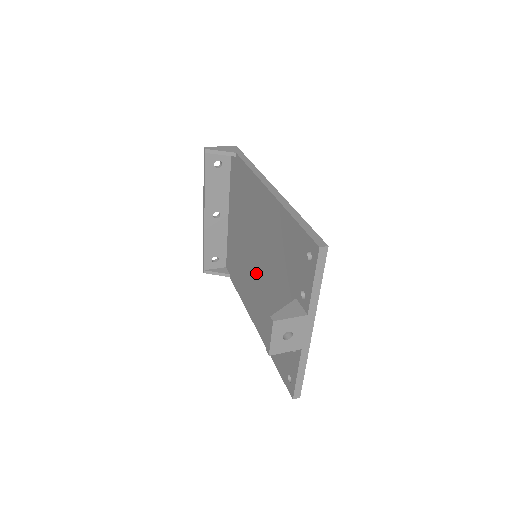
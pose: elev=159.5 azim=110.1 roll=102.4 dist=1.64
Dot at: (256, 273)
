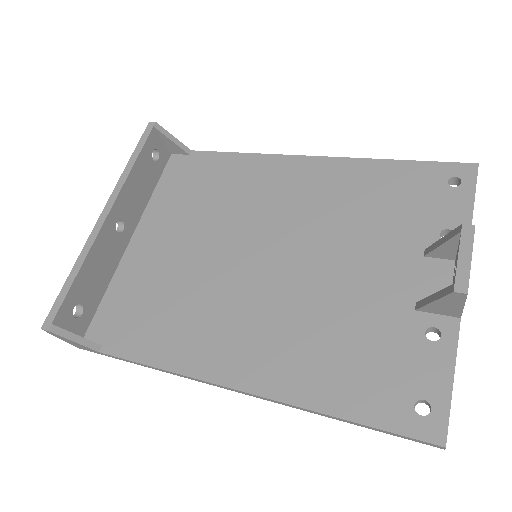
Dot at: (257, 281)
